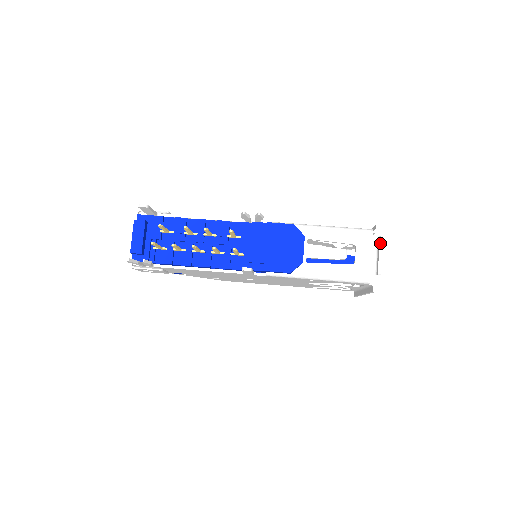
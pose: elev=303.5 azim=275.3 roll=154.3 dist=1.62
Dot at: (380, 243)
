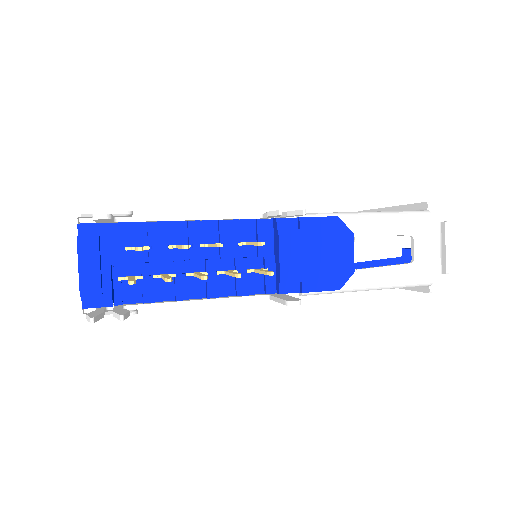
Dot at: (446, 231)
